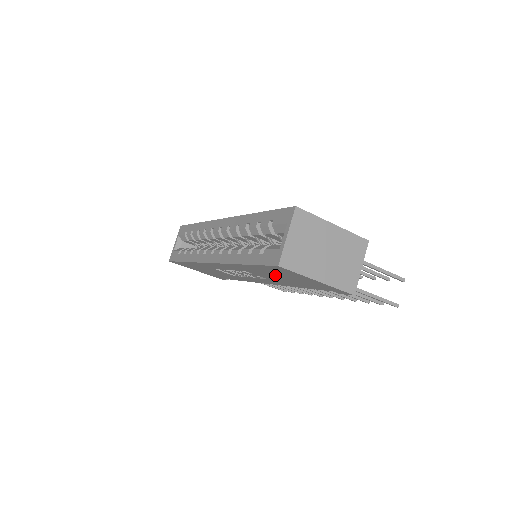
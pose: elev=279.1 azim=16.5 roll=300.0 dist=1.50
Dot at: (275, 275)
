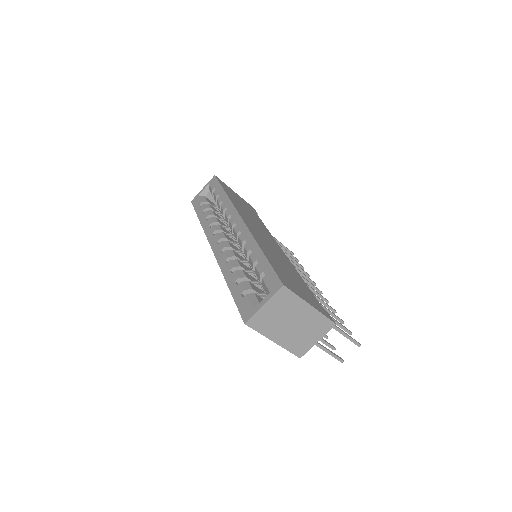
Dot at: occluded
